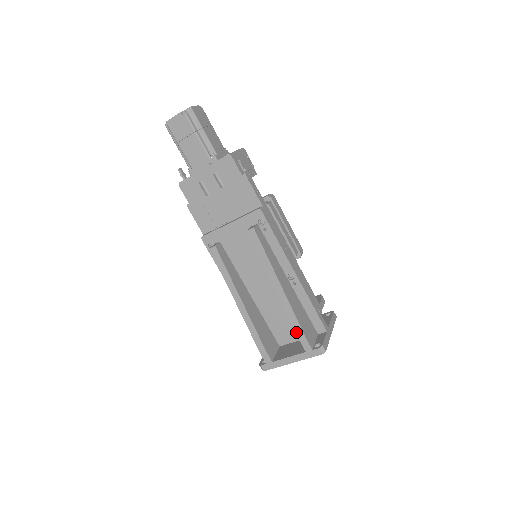
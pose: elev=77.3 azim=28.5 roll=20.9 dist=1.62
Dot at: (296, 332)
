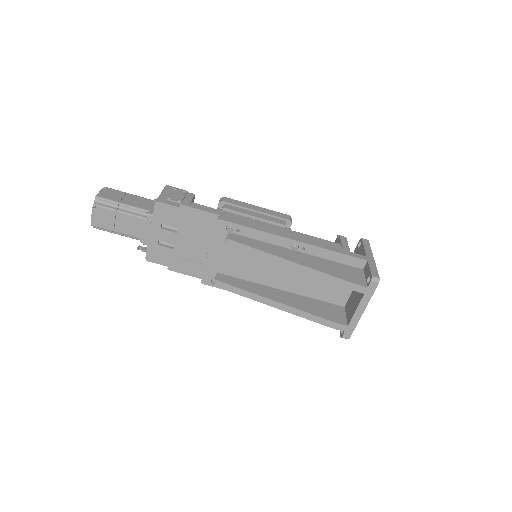
Dot at: occluded
